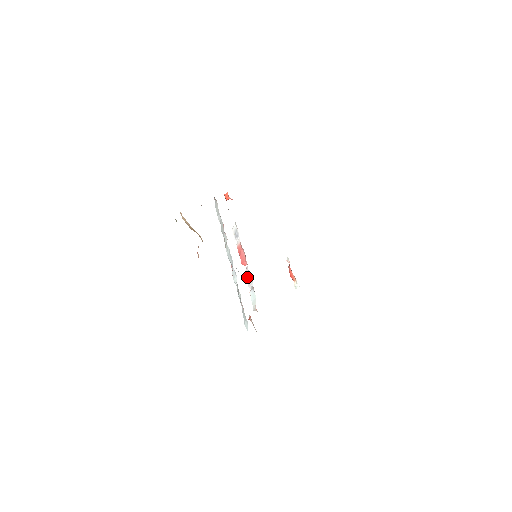
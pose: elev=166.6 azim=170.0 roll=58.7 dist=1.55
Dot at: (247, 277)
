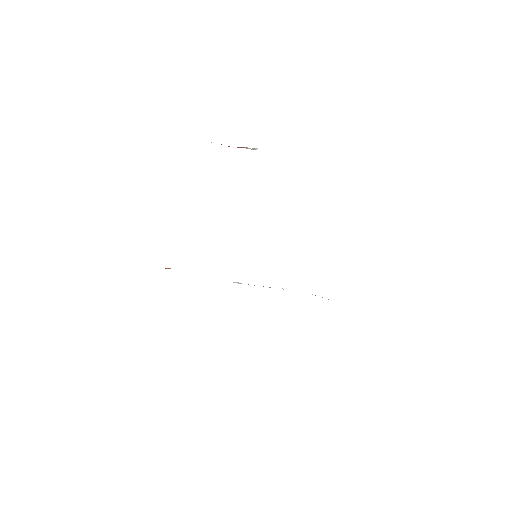
Dot at: occluded
